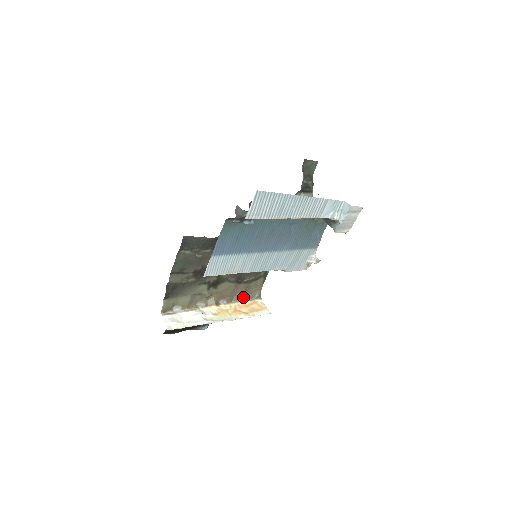
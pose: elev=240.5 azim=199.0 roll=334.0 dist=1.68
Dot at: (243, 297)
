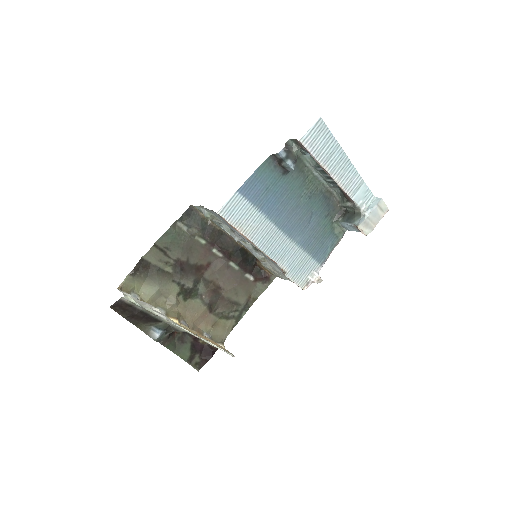
Dot at: (206, 333)
